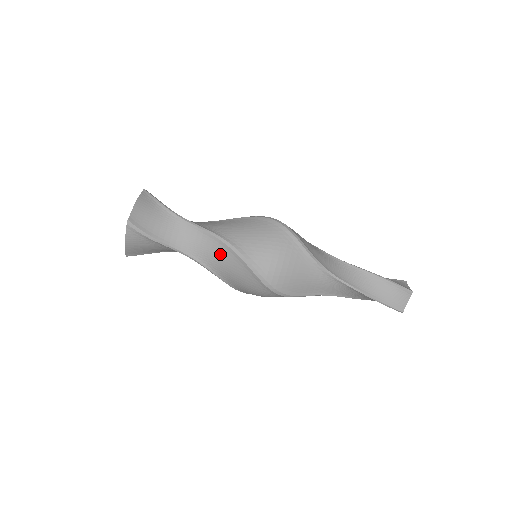
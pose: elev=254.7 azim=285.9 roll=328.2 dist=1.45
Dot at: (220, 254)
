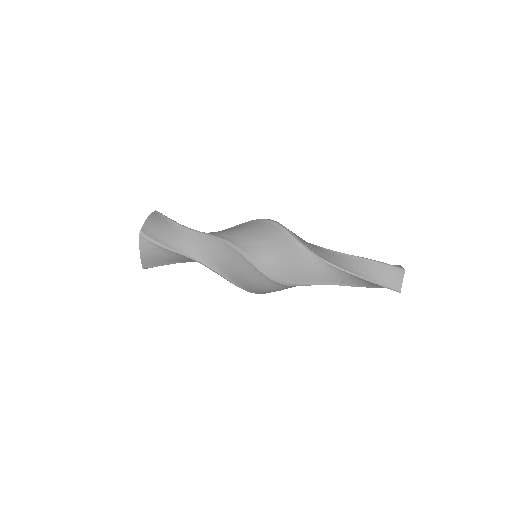
Dot at: (221, 253)
